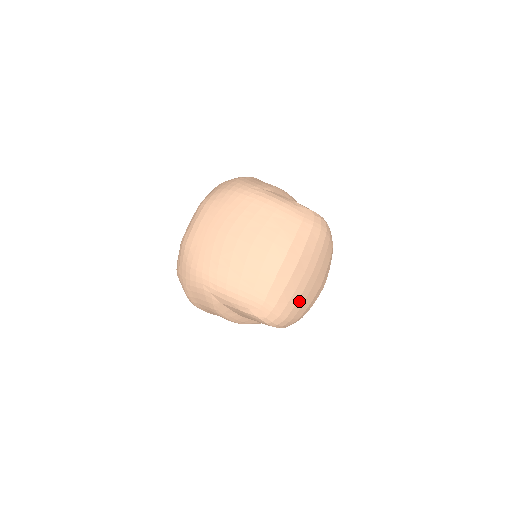
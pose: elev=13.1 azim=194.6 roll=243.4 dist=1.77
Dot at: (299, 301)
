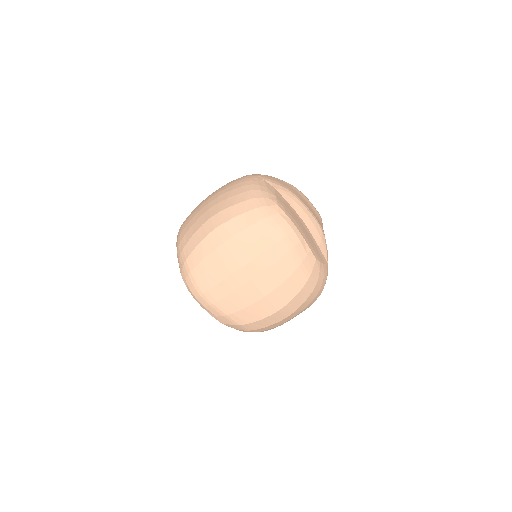
Dot at: (222, 287)
